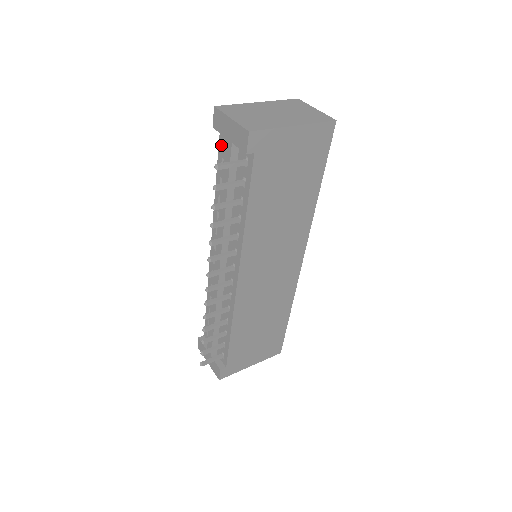
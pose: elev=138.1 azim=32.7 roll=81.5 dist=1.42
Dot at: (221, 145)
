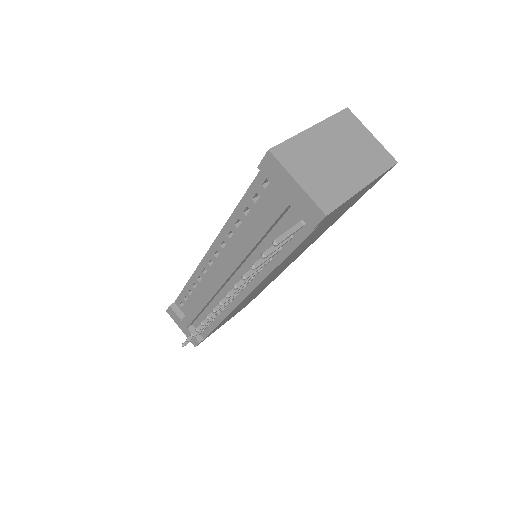
Dot at: (260, 181)
